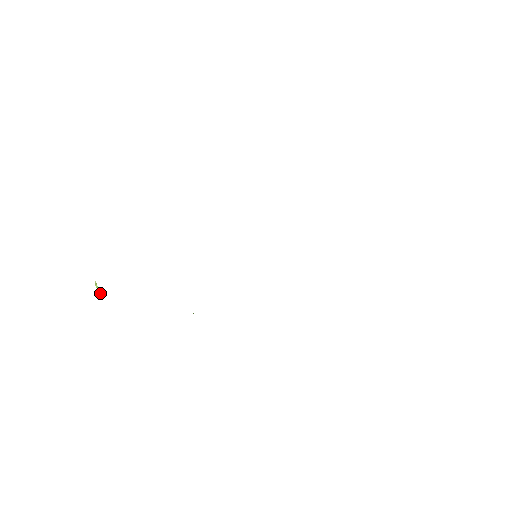
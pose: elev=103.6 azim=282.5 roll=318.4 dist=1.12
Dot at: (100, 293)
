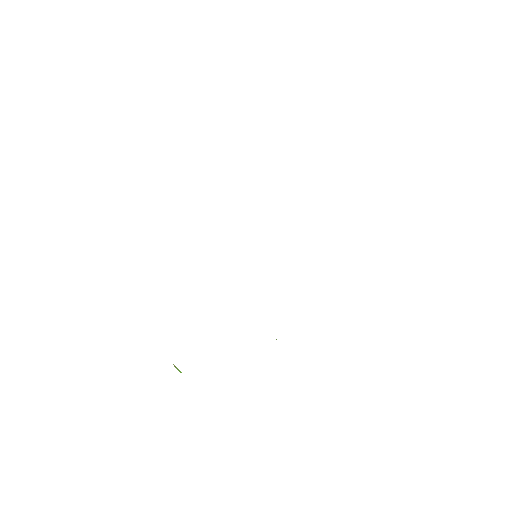
Dot at: occluded
